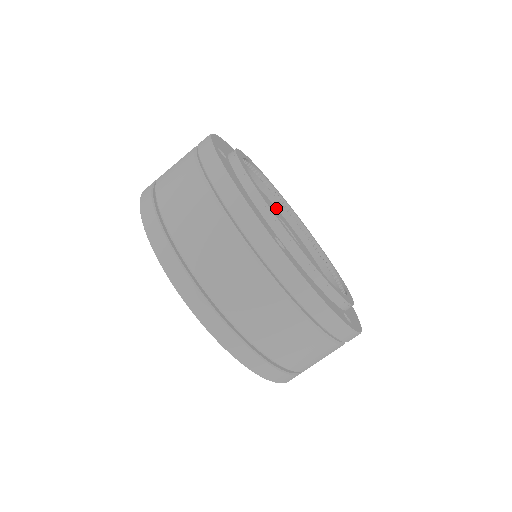
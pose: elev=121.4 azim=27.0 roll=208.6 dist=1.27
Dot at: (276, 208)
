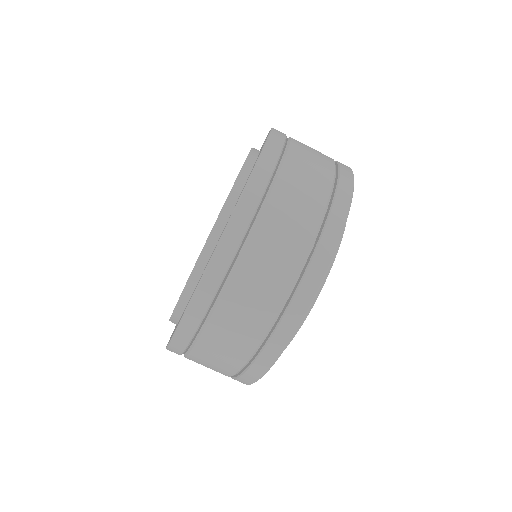
Dot at: occluded
